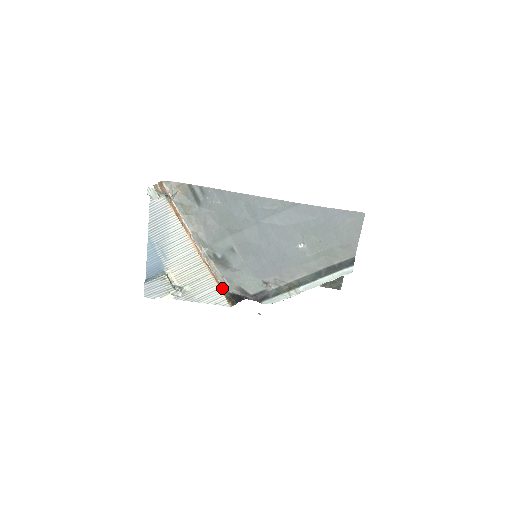
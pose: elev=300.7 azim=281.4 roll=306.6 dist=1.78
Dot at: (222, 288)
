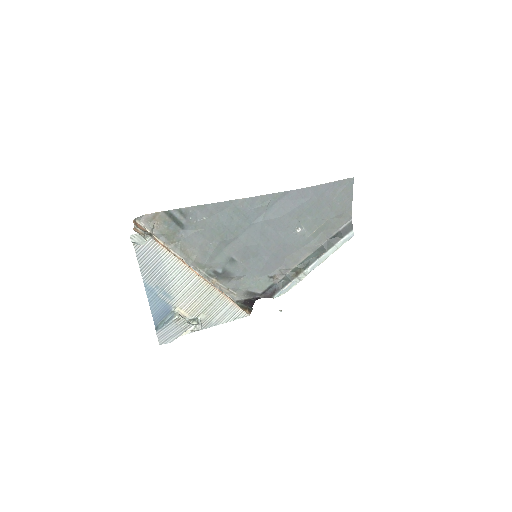
Dot at: occluded
